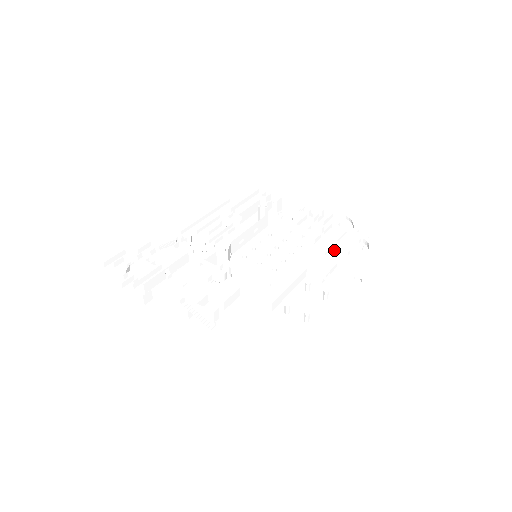
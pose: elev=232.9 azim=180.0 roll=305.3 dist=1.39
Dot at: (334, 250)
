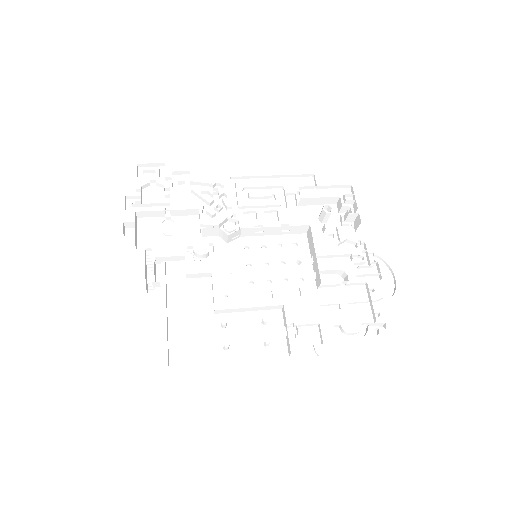
Dot at: (331, 310)
